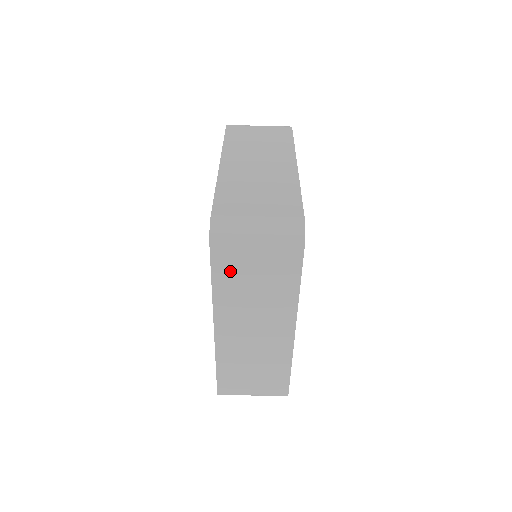
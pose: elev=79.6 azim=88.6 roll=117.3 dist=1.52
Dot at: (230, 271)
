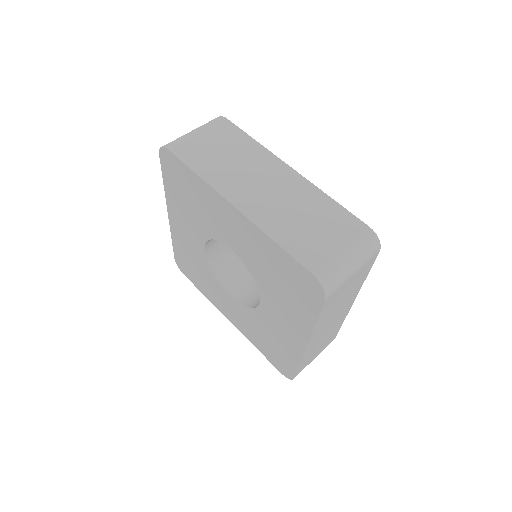
Dot at: (197, 156)
